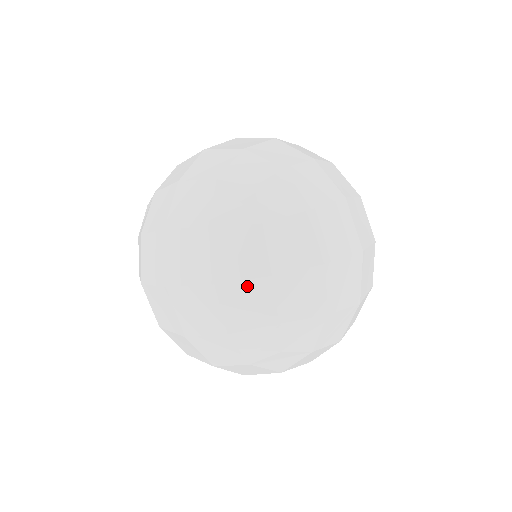
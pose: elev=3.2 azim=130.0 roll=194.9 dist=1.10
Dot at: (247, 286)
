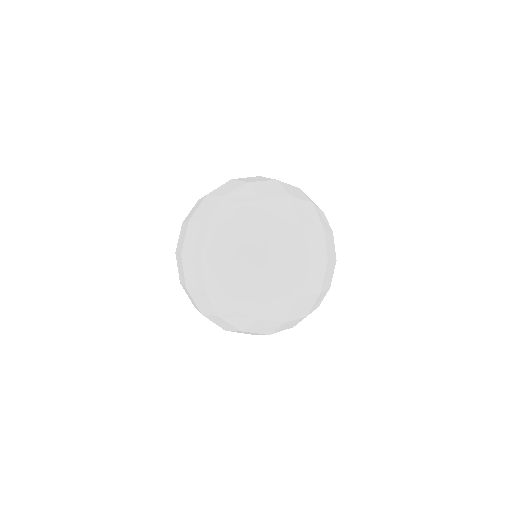
Dot at: (218, 262)
